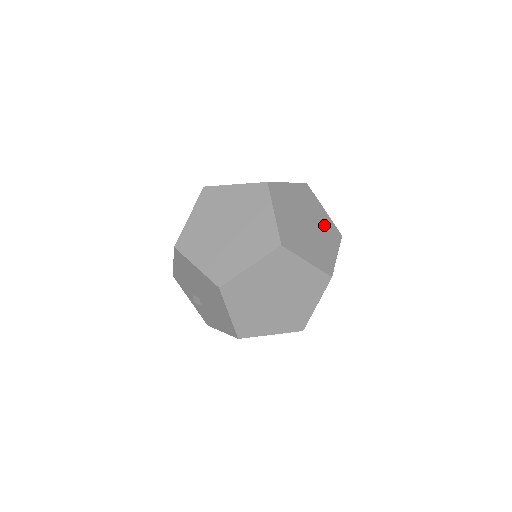
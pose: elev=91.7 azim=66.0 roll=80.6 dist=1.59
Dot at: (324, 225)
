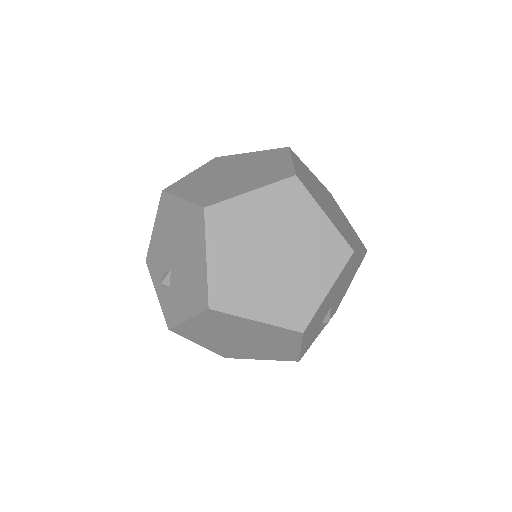
Dot at: (347, 224)
